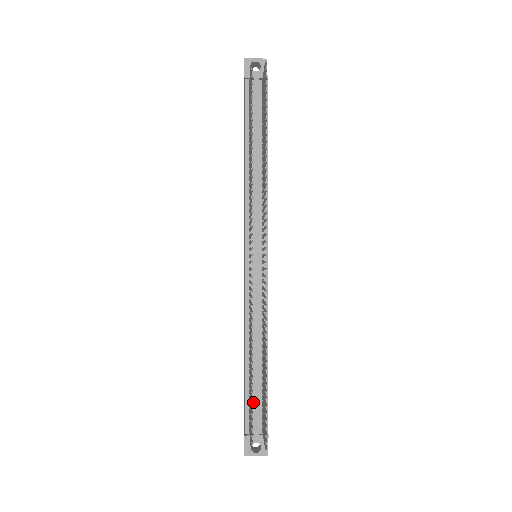
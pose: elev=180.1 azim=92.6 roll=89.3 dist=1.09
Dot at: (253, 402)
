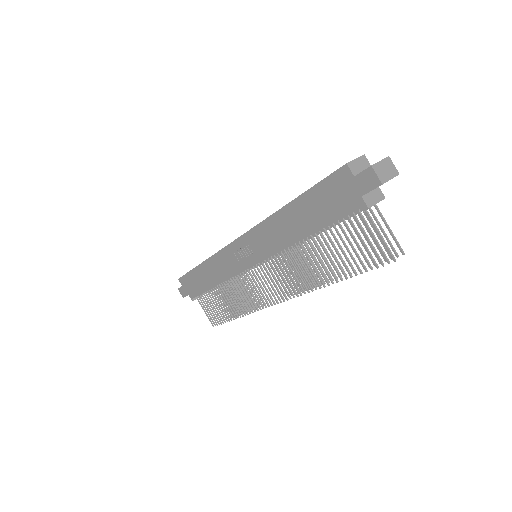
Dot at: (205, 292)
